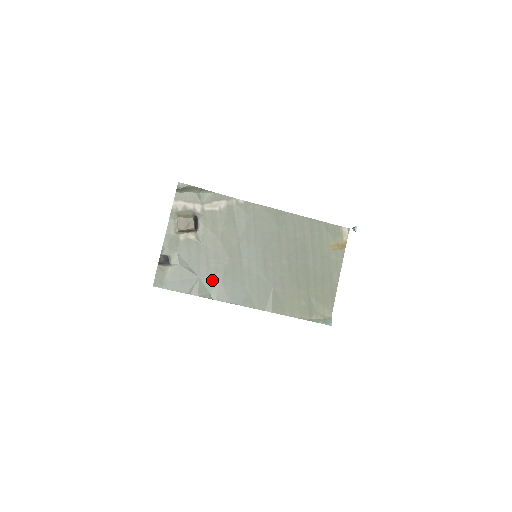
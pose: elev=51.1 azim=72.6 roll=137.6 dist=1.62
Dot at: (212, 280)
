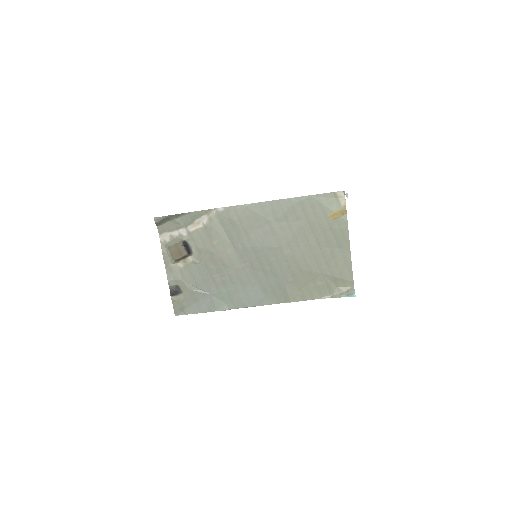
Dot at: (224, 293)
